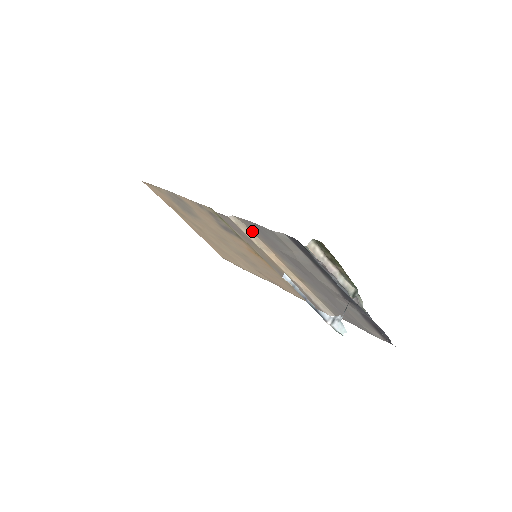
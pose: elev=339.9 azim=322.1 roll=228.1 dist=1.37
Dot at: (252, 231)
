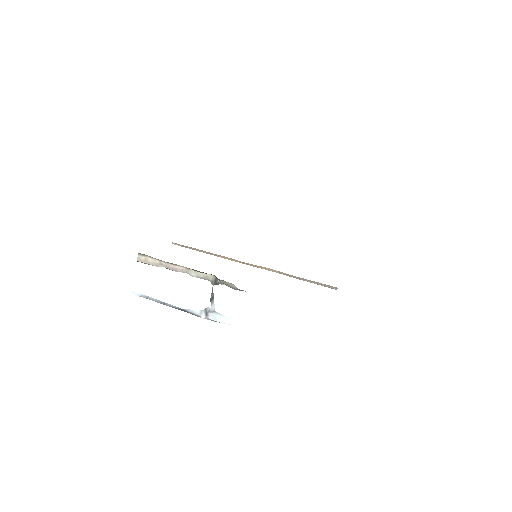
Dot at: occluded
